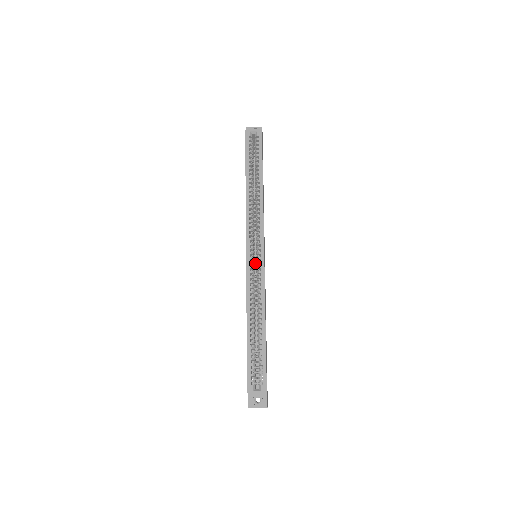
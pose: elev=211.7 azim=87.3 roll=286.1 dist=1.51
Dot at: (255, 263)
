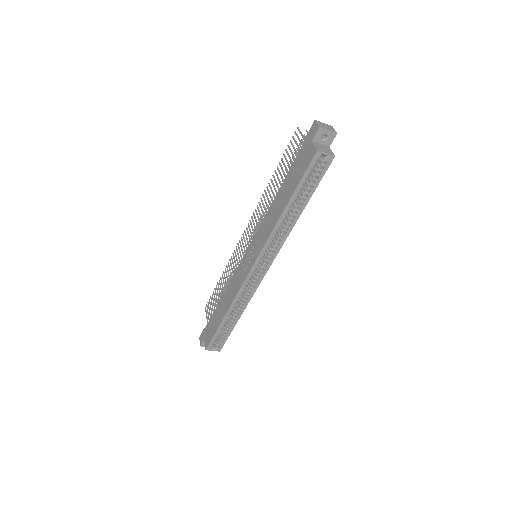
Dot at: occluded
